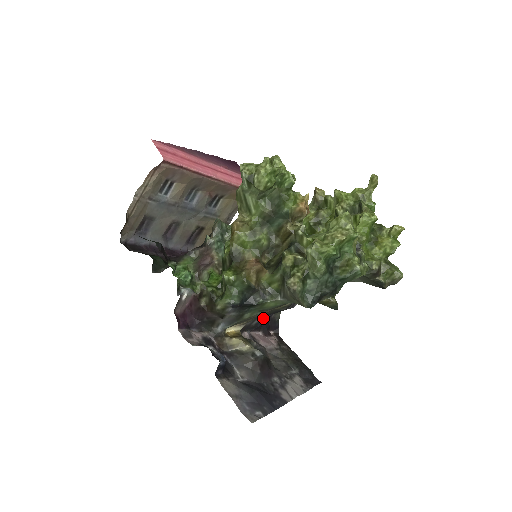
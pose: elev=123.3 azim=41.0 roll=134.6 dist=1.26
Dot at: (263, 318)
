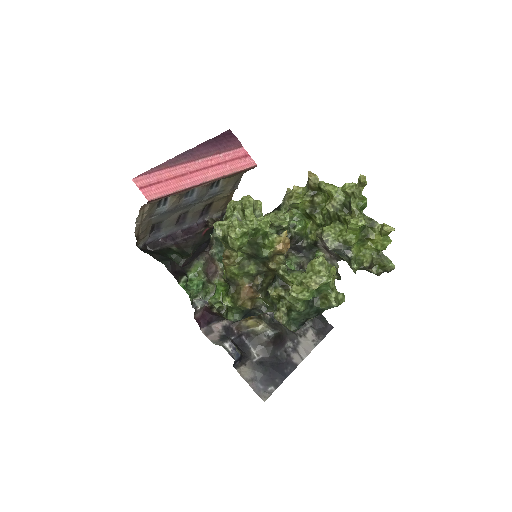
Dot at: occluded
